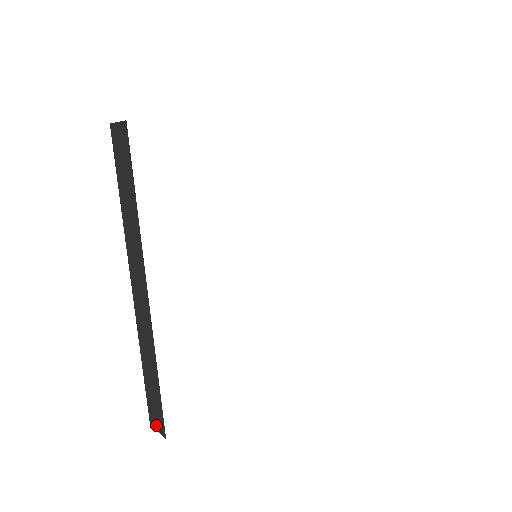
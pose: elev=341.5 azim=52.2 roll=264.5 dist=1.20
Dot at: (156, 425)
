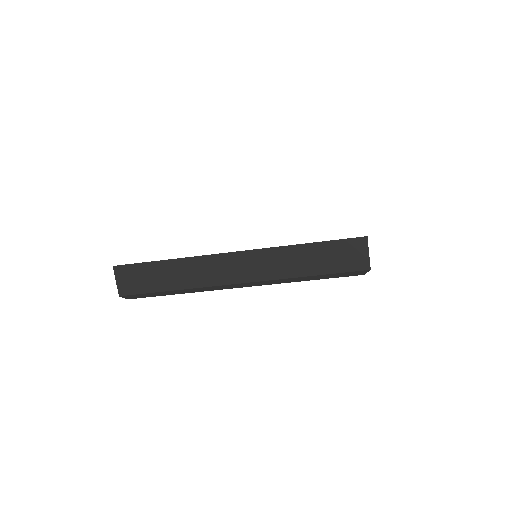
Dot at: (118, 281)
